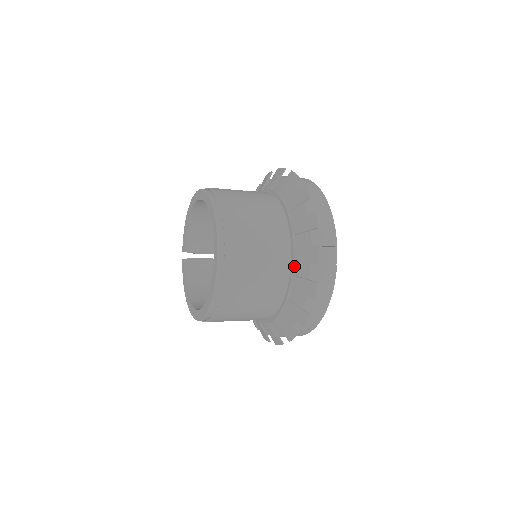
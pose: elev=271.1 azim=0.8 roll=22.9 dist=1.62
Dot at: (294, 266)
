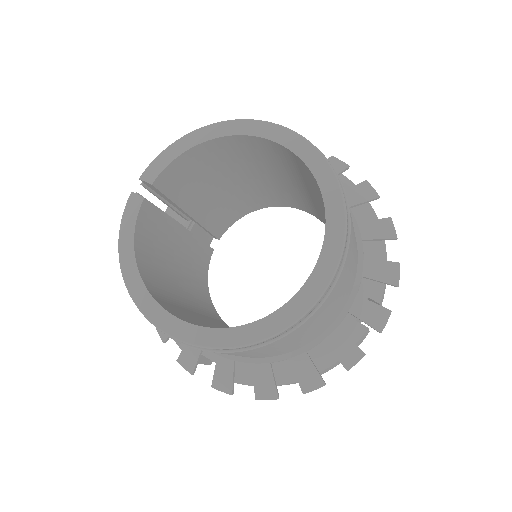
Dot at: (345, 317)
